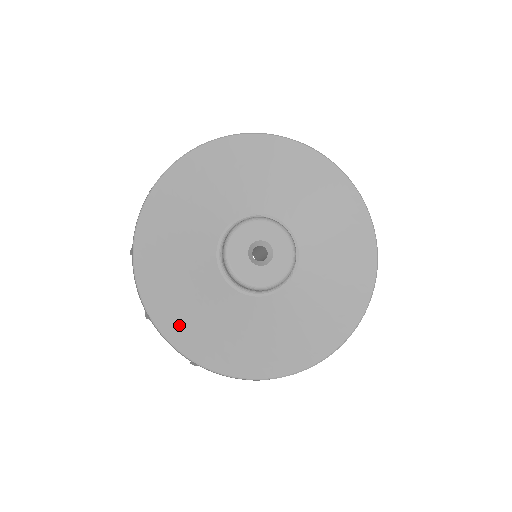
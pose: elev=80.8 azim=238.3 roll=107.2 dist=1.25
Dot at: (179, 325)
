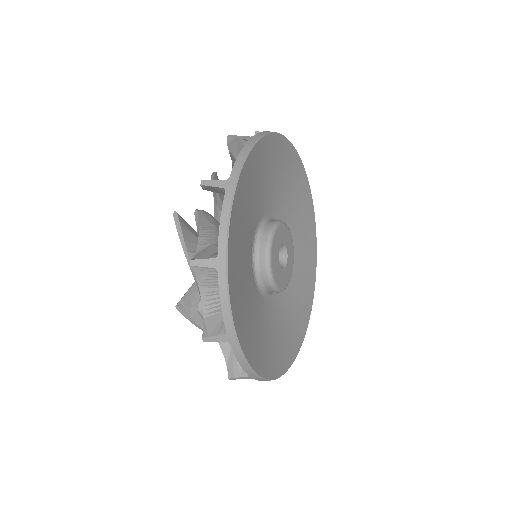
Dot at: (236, 222)
